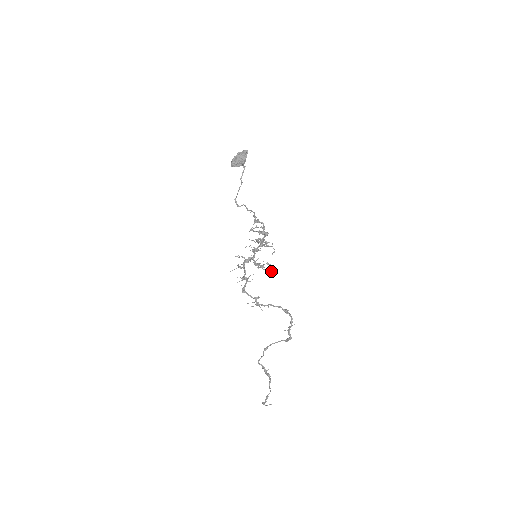
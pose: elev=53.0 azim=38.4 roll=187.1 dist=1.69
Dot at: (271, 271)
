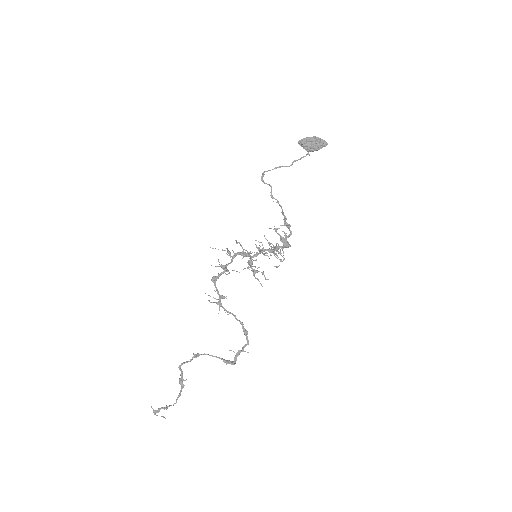
Dot at: occluded
